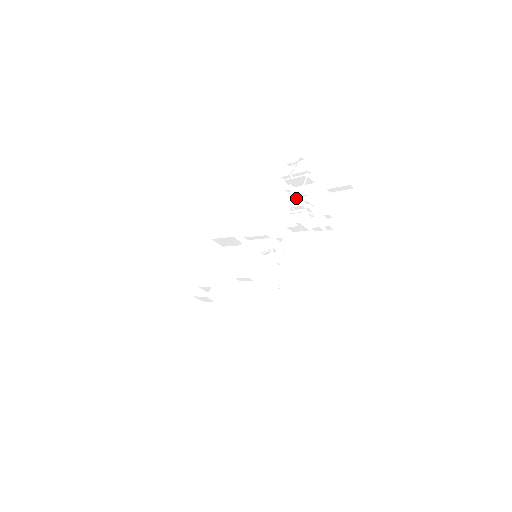
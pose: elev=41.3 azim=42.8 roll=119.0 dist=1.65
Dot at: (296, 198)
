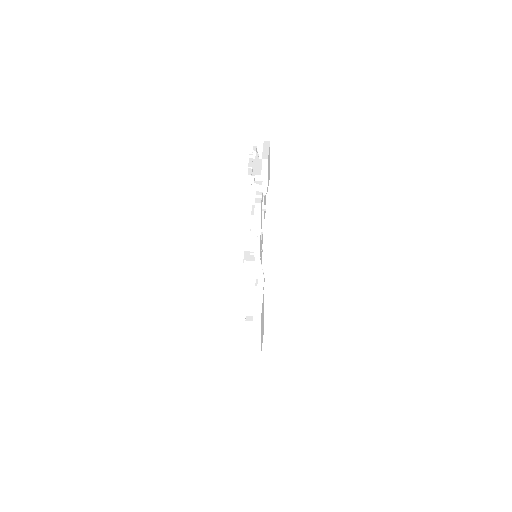
Dot at: occluded
